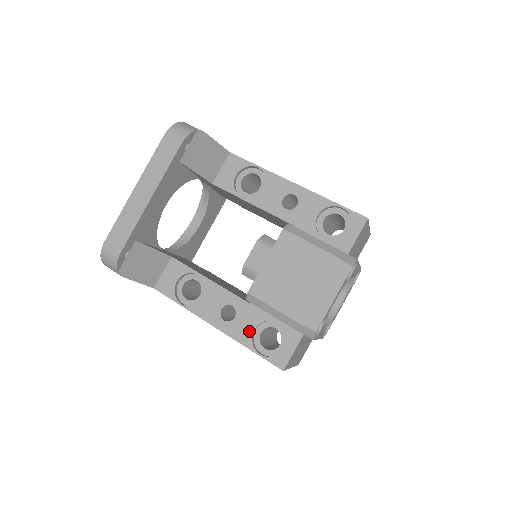
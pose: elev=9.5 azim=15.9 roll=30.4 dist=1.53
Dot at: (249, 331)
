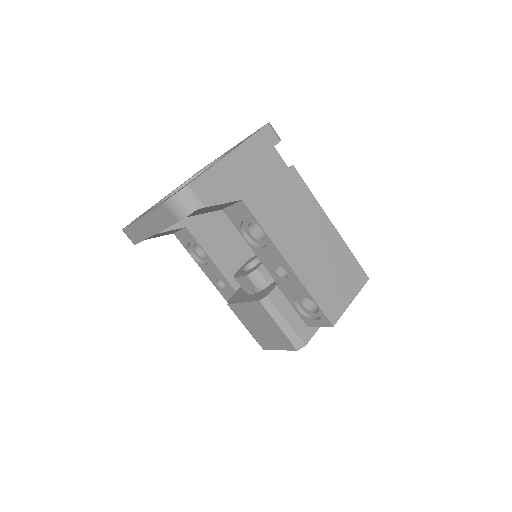
Dot at: occluded
